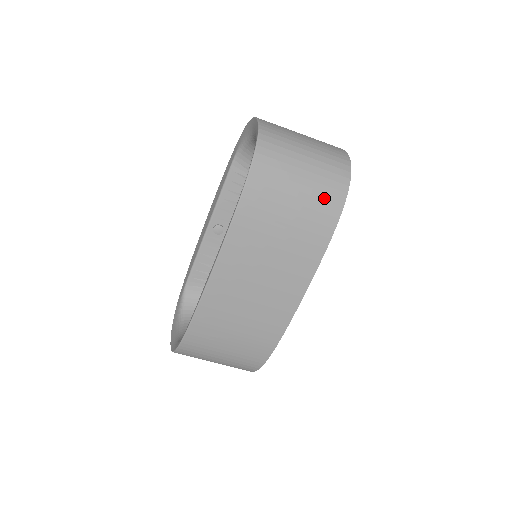
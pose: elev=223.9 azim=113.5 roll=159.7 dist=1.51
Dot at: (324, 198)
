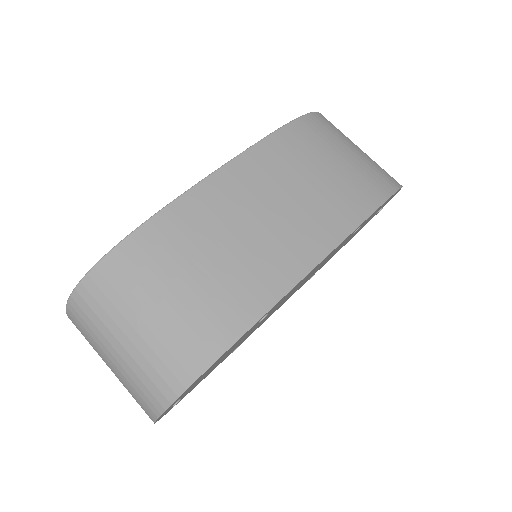
Dot at: (375, 175)
